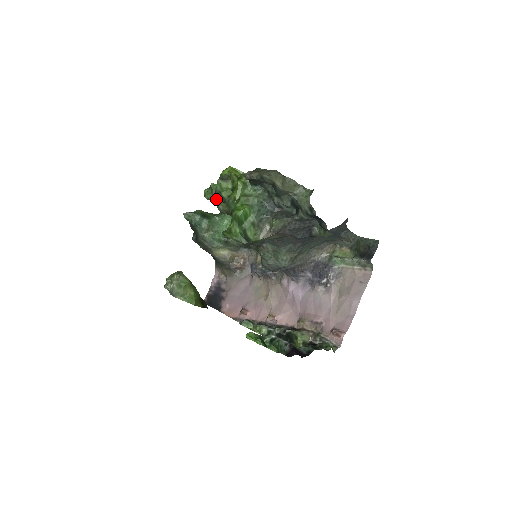
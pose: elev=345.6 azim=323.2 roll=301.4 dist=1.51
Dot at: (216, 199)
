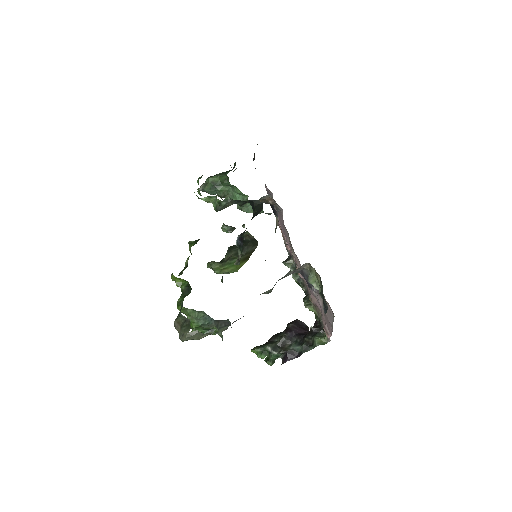
Dot at: occluded
